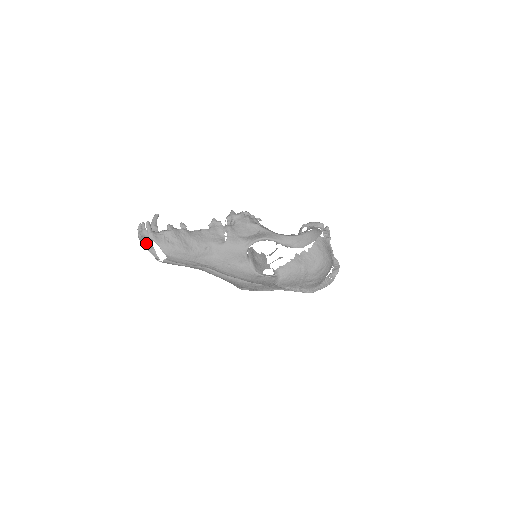
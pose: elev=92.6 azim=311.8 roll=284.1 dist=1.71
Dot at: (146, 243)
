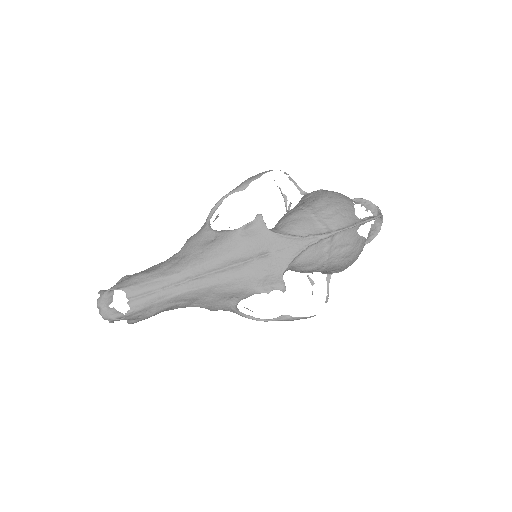
Dot at: (110, 313)
